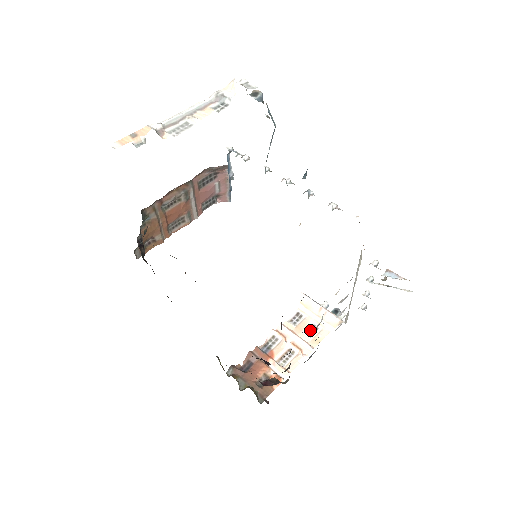
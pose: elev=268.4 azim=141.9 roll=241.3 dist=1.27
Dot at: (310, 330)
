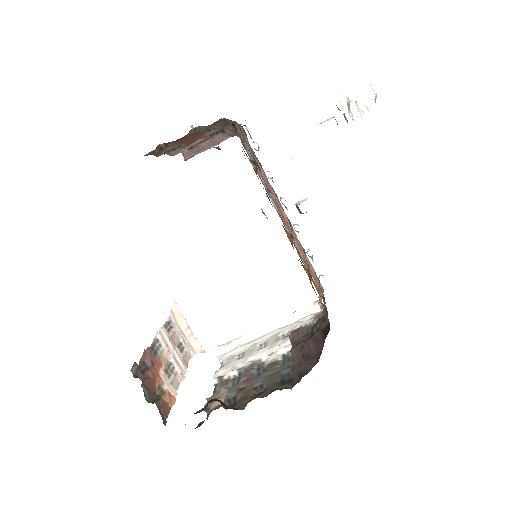
Dot at: (179, 347)
